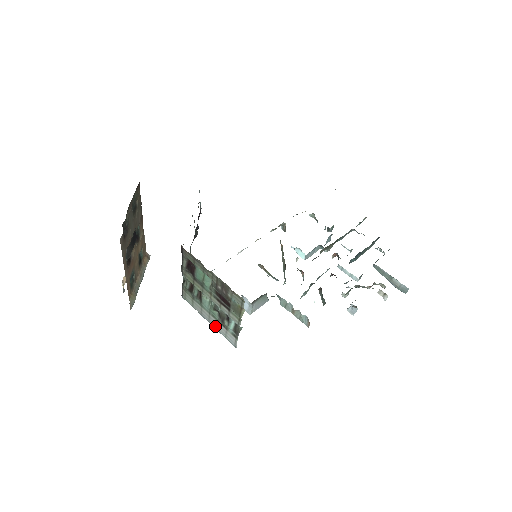
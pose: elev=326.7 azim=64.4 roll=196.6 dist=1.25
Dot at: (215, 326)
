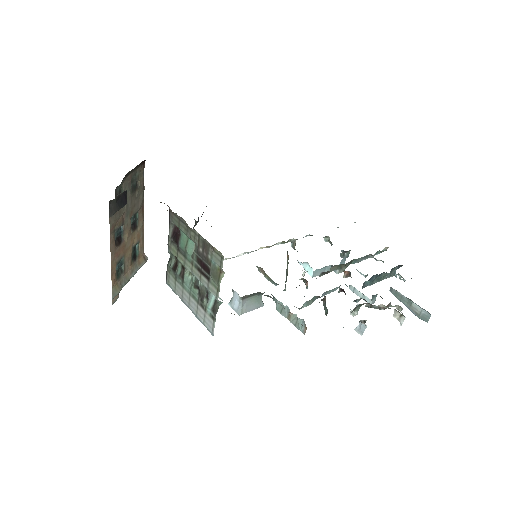
Dot at: (194, 311)
